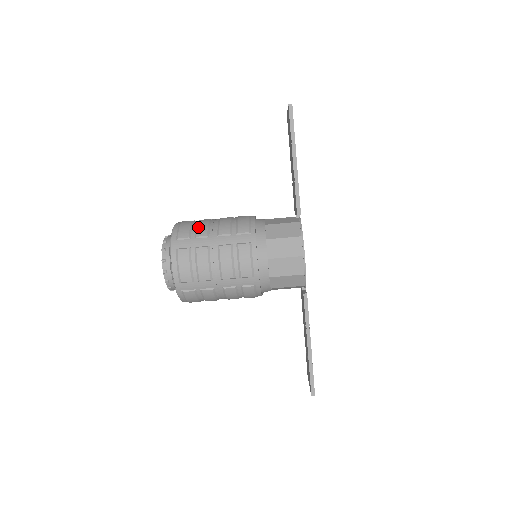
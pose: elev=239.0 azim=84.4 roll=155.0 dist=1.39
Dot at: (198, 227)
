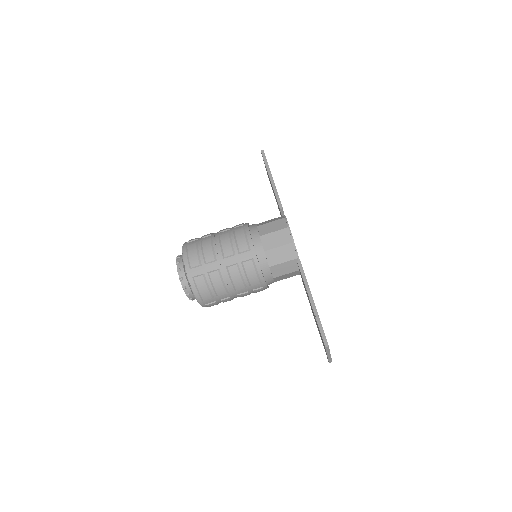
Dot at: (204, 235)
